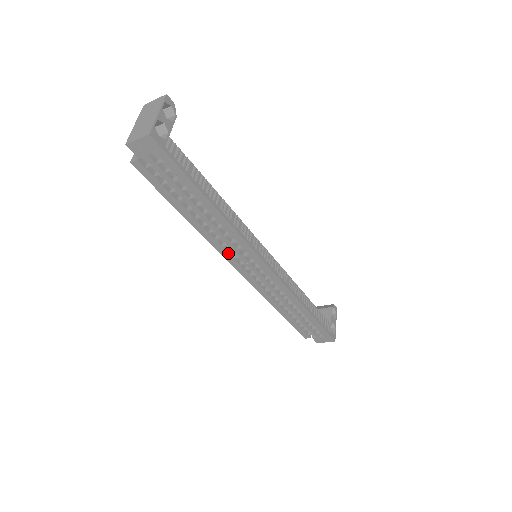
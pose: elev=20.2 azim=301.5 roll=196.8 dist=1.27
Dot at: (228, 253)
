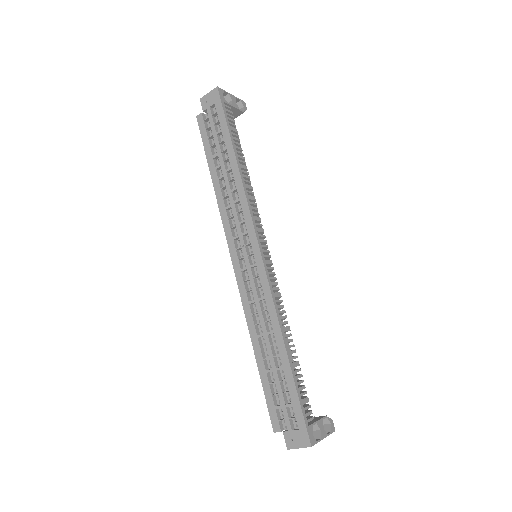
Dot at: (231, 229)
